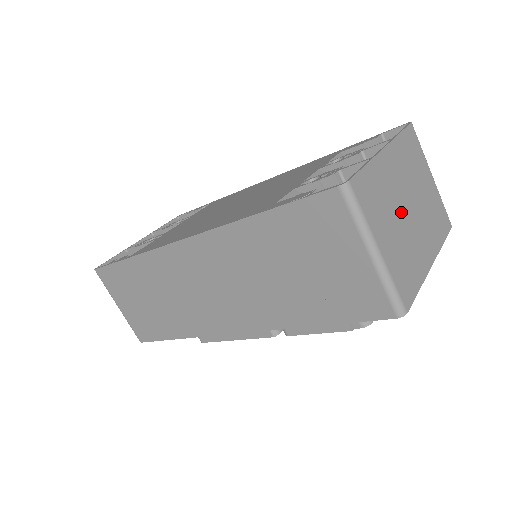
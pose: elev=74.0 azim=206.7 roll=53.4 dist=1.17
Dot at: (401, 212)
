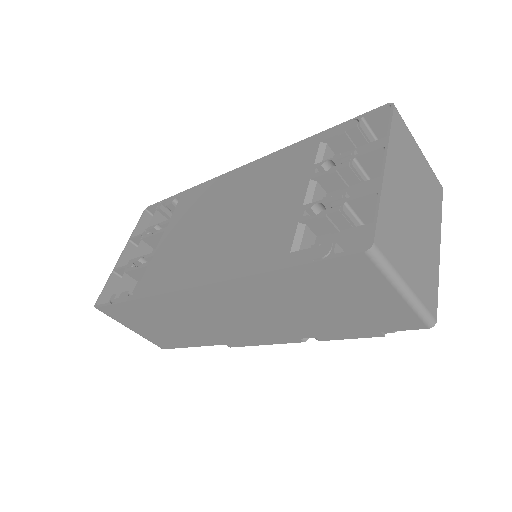
Dot at: (411, 224)
